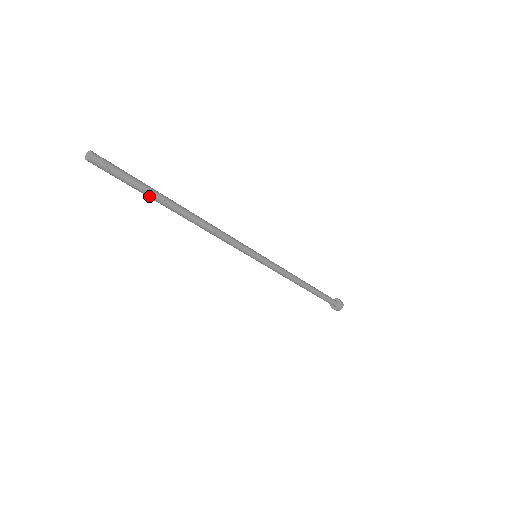
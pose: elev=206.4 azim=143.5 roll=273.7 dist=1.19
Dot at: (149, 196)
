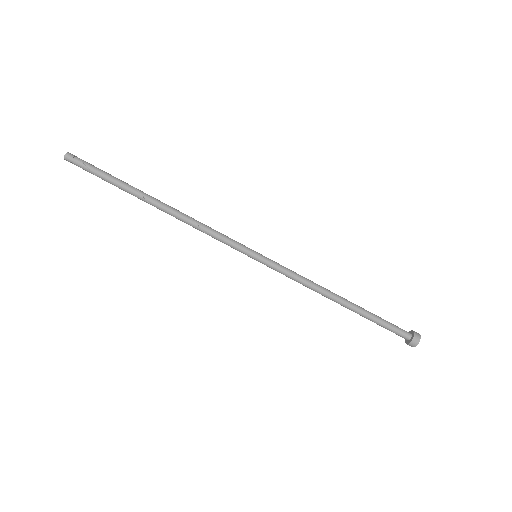
Dot at: (121, 186)
